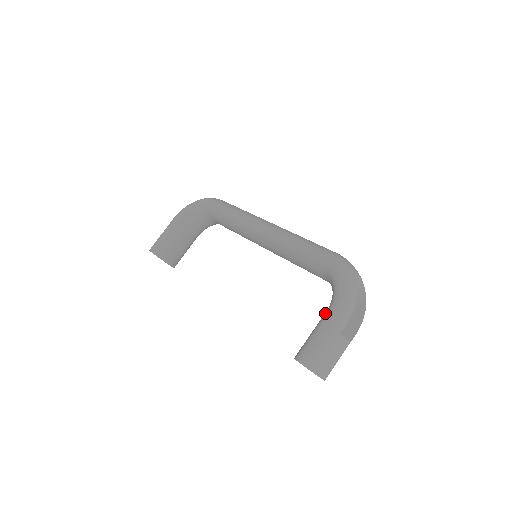
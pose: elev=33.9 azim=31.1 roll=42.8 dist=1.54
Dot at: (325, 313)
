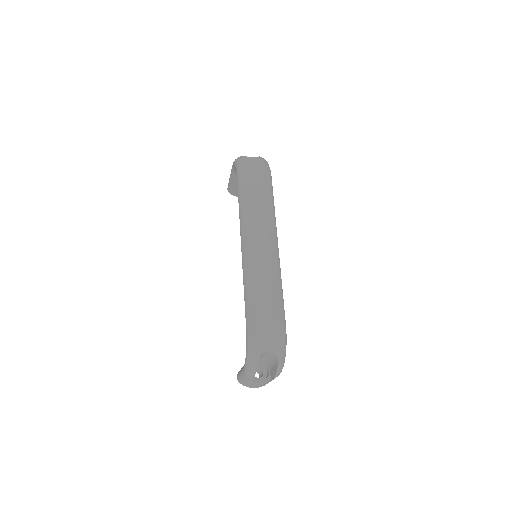
Dot at: occluded
